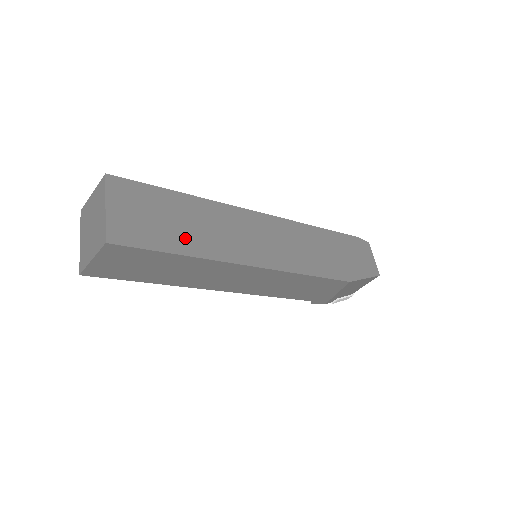
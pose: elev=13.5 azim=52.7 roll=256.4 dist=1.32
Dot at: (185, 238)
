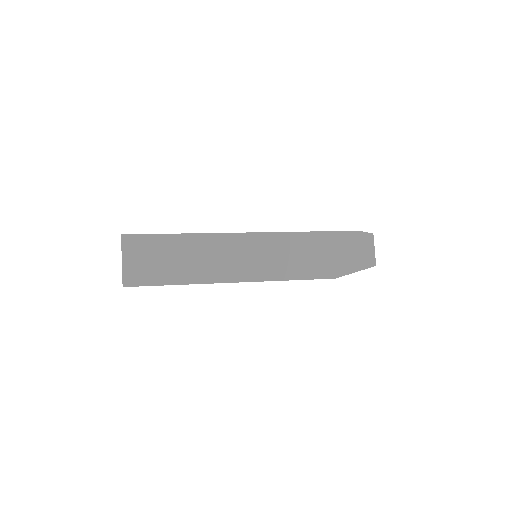
Dot at: (180, 271)
